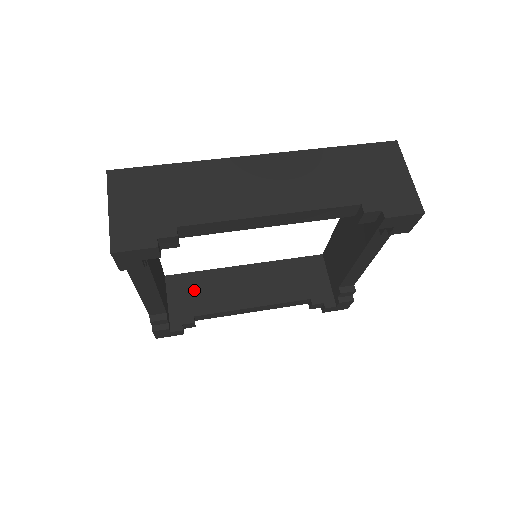
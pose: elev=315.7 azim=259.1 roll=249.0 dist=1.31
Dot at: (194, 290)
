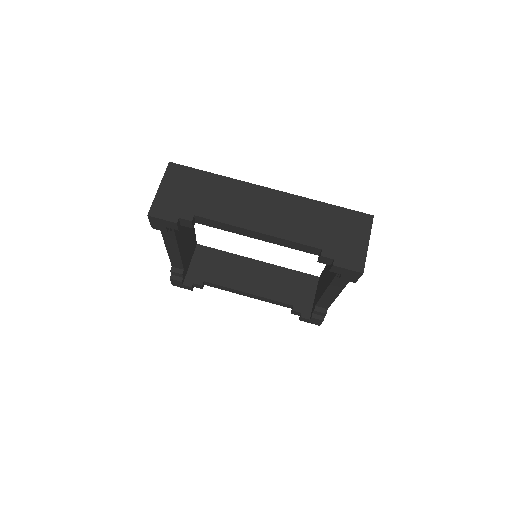
Dot at: (212, 263)
